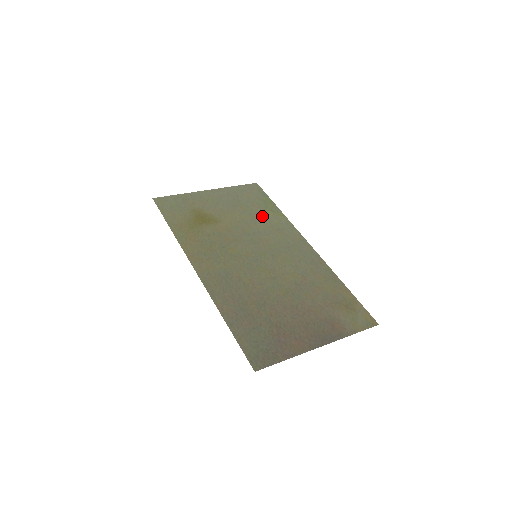
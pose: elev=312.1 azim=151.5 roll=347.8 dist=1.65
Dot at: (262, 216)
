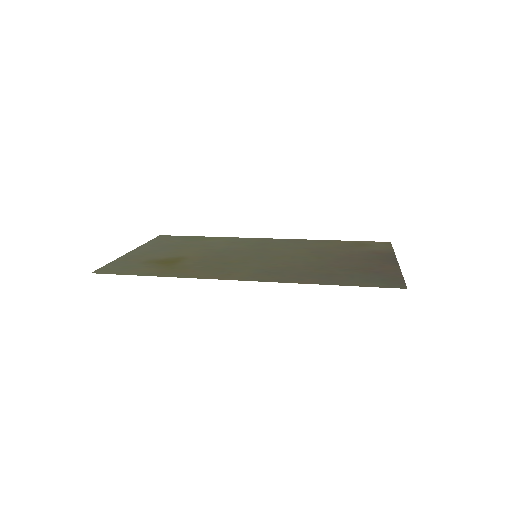
Dot at: (208, 243)
